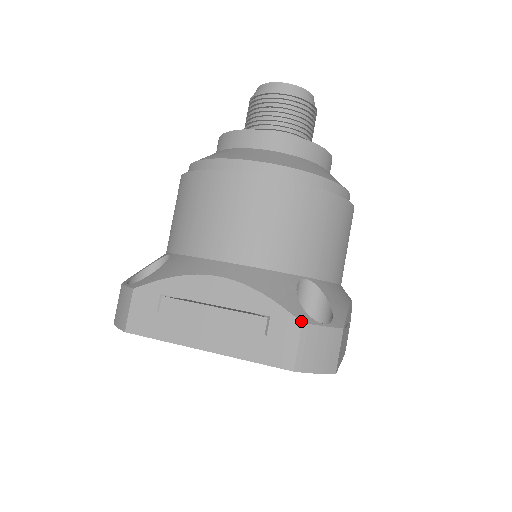
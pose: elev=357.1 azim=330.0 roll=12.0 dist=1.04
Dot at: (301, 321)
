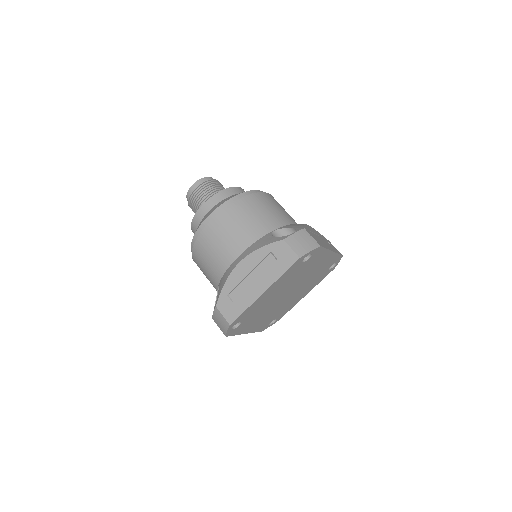
Dot at: (282, 240)
